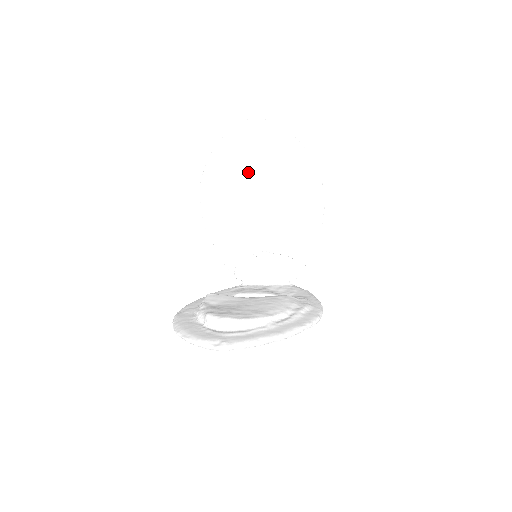
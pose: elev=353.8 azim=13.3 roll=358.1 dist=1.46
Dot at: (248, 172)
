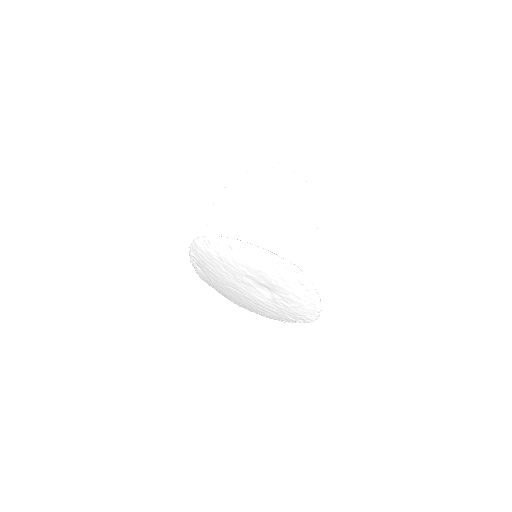
Dot at: (271, 203)
